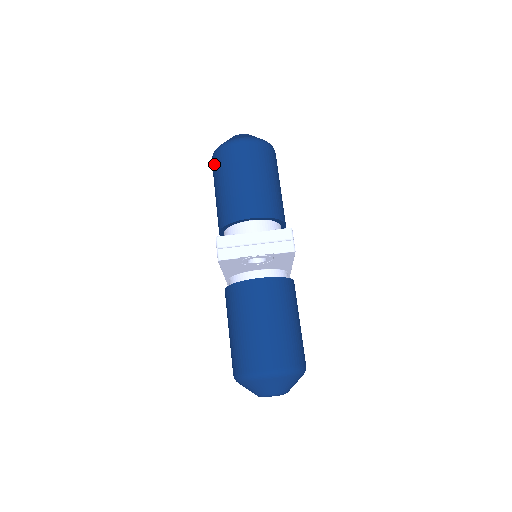
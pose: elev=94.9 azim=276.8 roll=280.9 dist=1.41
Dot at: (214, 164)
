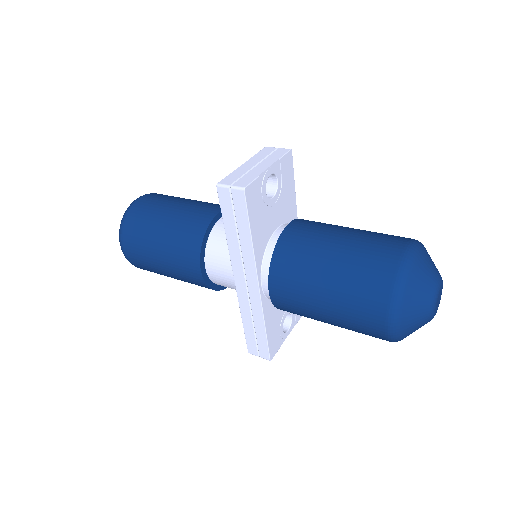
Dot at: (130, 238)
